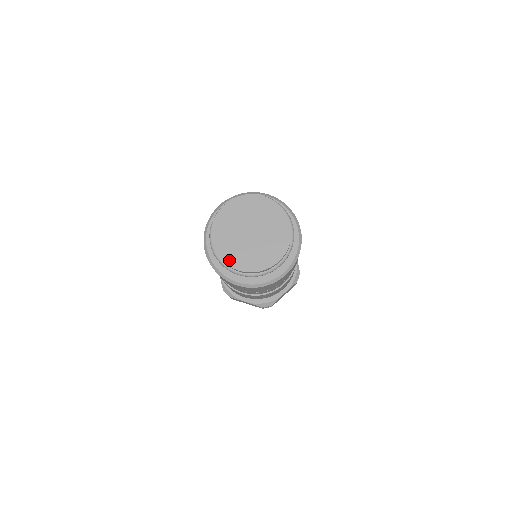
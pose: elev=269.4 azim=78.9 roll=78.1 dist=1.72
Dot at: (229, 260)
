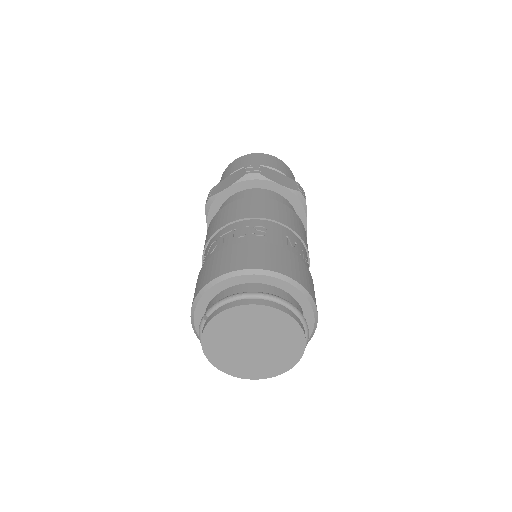
Dot at: (222, 366)
